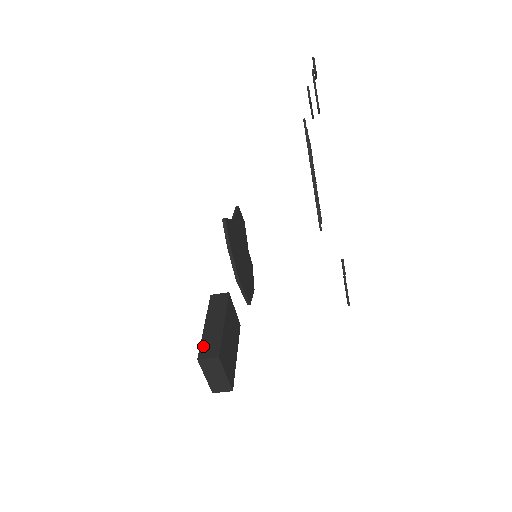
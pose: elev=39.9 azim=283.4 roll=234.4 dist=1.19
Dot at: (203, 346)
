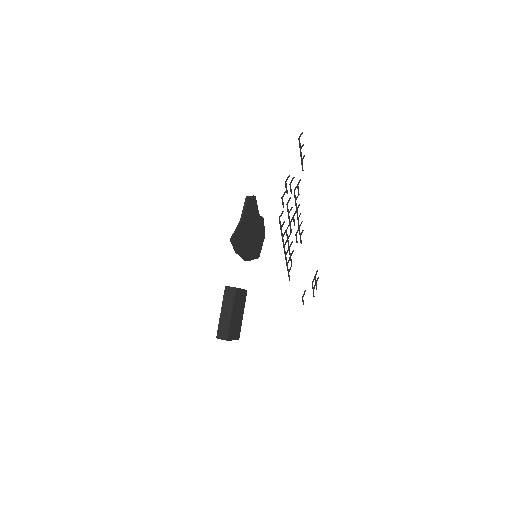
Dot at: (219, 329)
